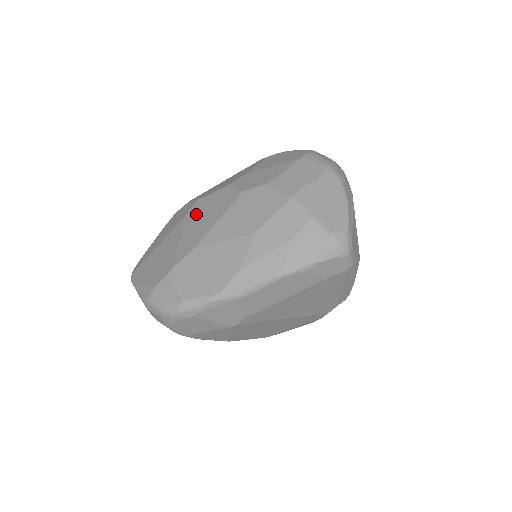
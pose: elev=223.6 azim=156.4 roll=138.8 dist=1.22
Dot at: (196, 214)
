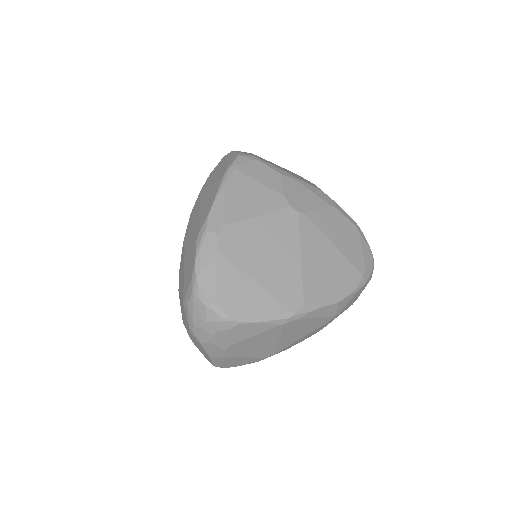
Dot at: occluded
